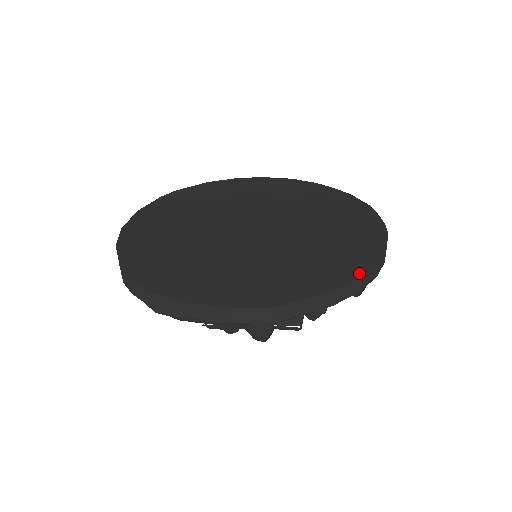
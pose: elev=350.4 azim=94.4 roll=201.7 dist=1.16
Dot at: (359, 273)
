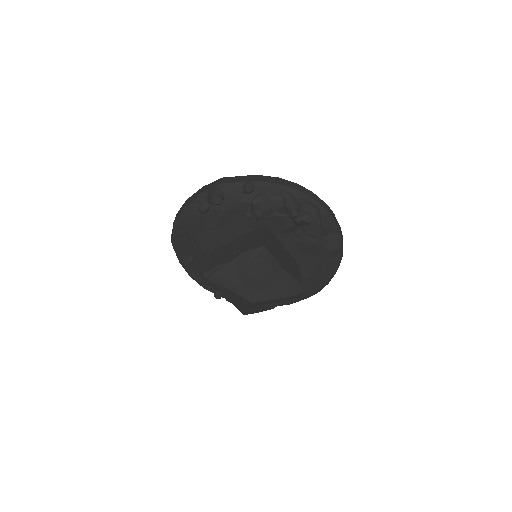
Dot at: occluded
